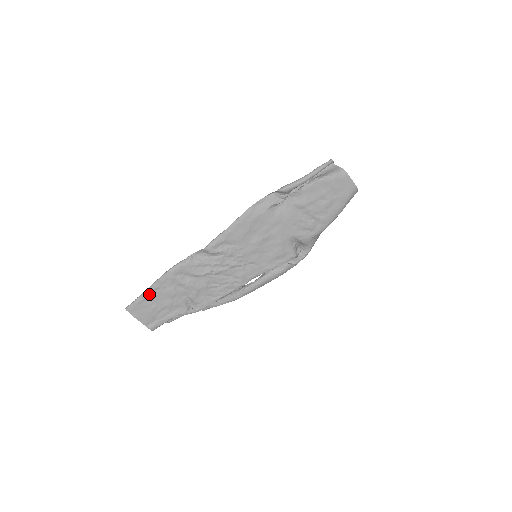
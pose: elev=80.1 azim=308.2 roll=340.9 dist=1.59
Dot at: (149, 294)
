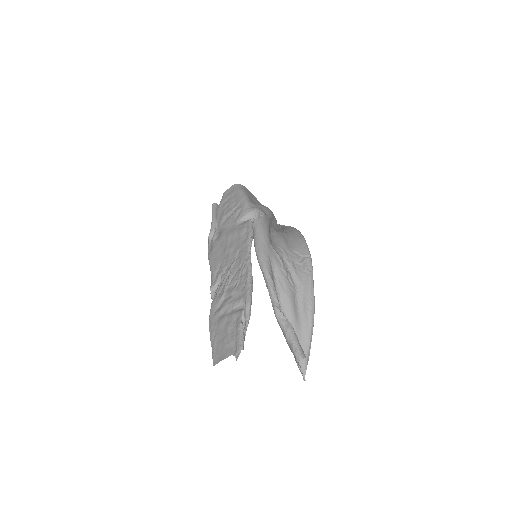
Dot at: (214, 341)
